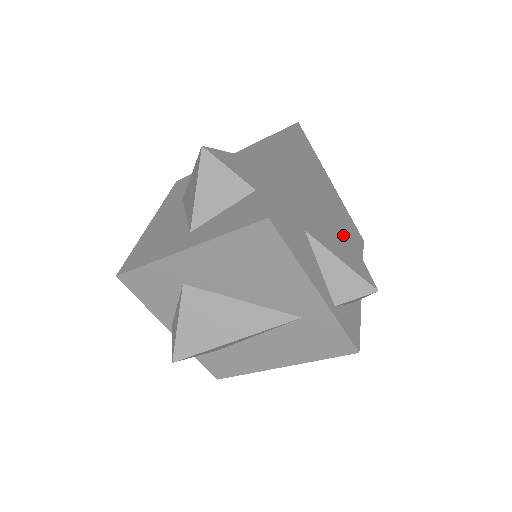
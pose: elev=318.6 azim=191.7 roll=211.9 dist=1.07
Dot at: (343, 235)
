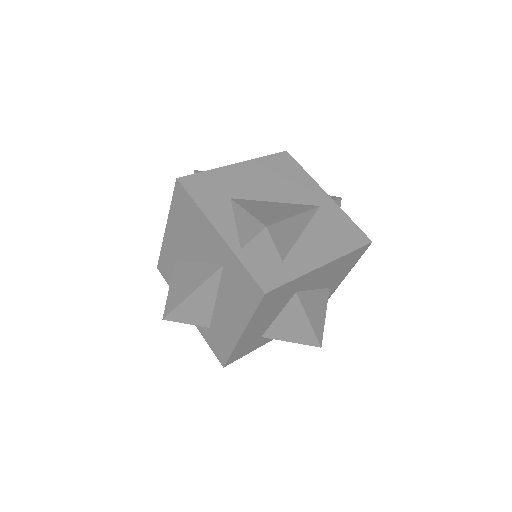
Dot at: (287, 210)
